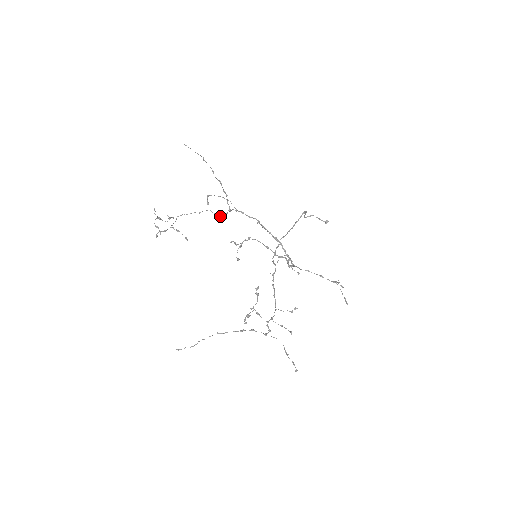
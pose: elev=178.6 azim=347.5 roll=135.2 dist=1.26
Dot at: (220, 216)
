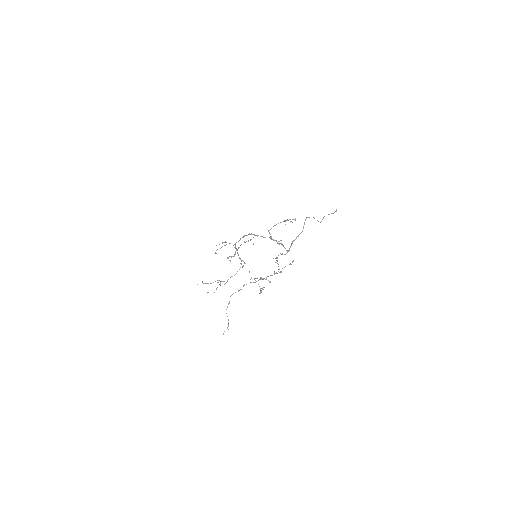
Dot at: (240, 258)
